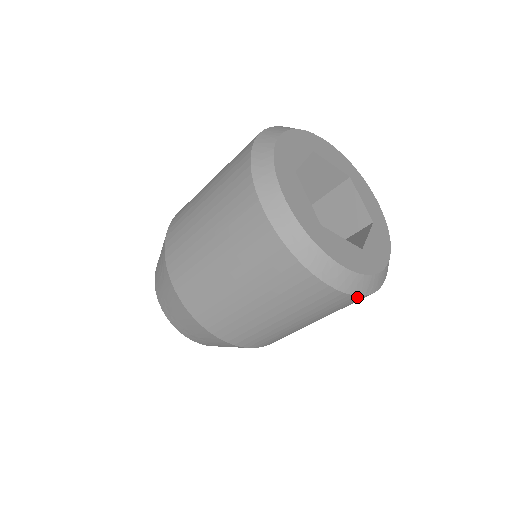
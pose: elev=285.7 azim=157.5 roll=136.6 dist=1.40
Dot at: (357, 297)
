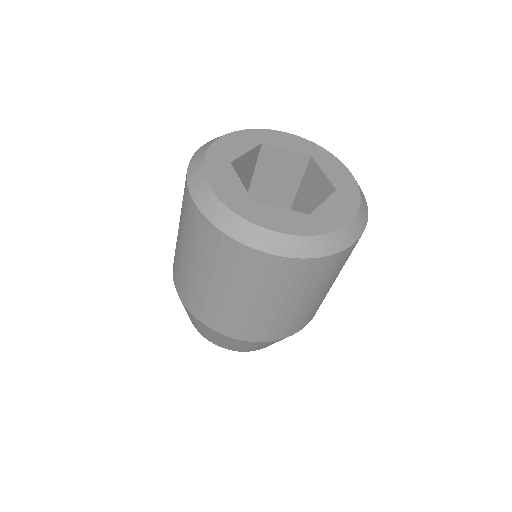
Dot at: (210, 224)
